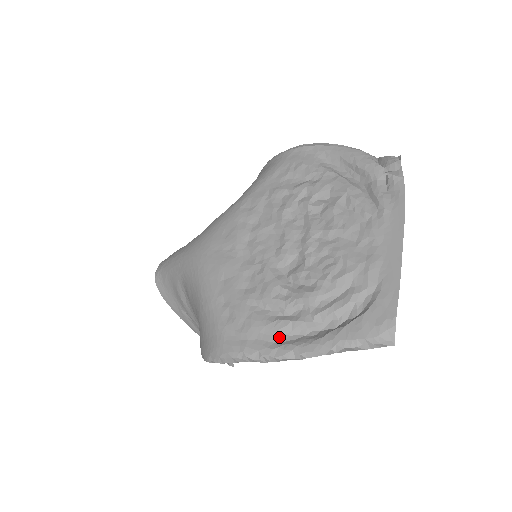
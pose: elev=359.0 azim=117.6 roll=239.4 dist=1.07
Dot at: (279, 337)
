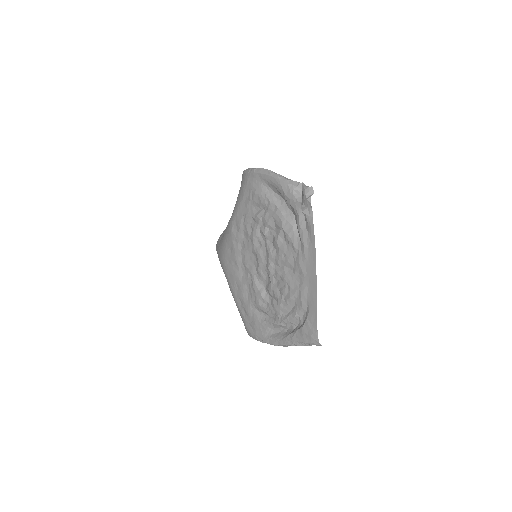
Dot at: (269, 331)
